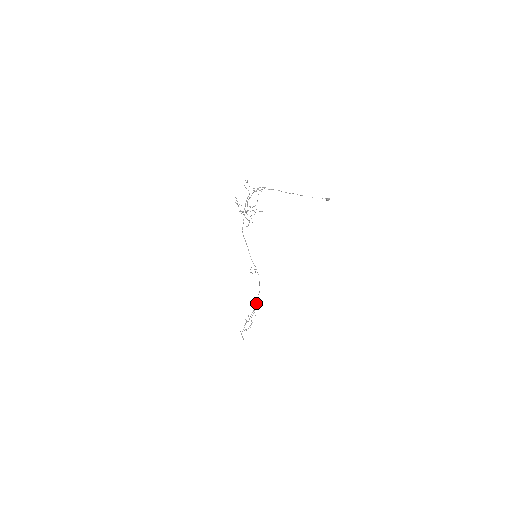
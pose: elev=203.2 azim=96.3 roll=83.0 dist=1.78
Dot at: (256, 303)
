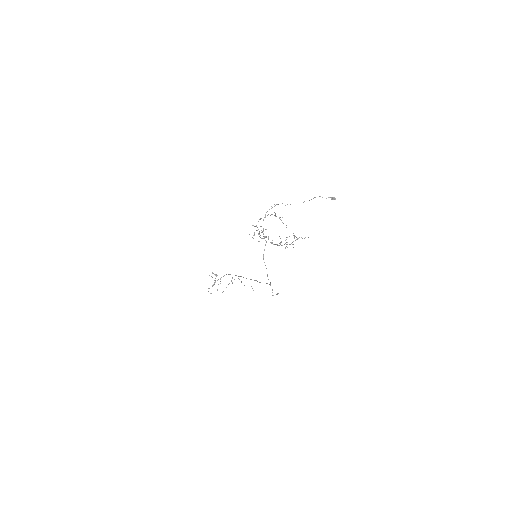
Dot at: (244, 285)
